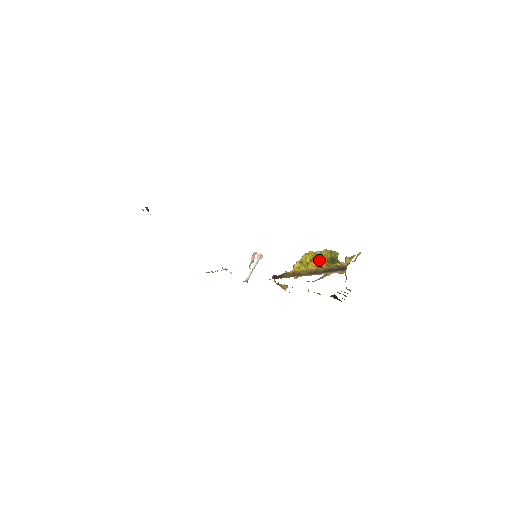
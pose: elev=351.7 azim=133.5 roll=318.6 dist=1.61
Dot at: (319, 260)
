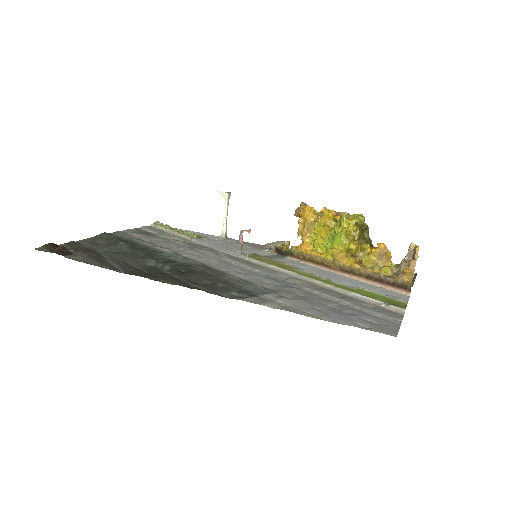
Dot at: (350, 249)
